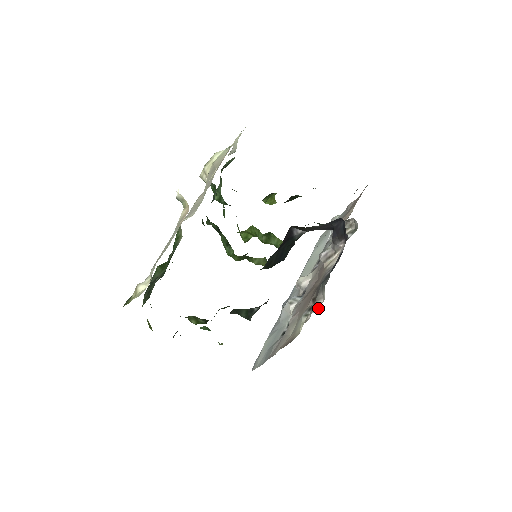
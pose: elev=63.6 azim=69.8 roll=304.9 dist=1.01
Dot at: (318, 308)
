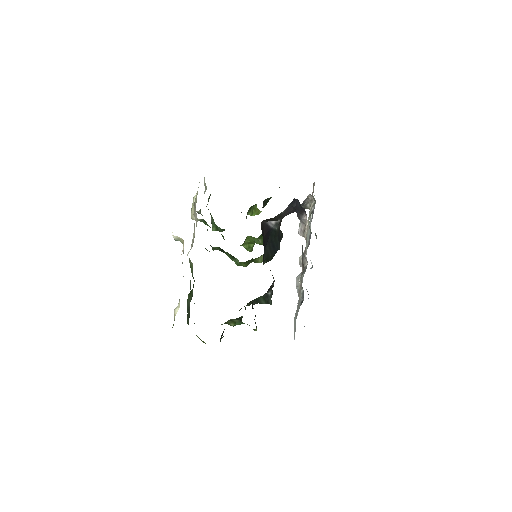
Dot at: occluded
